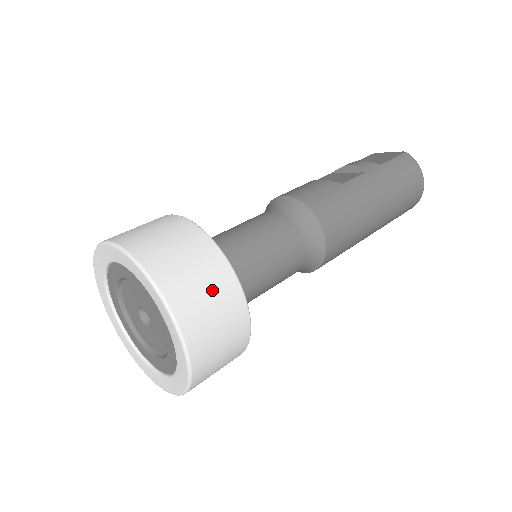
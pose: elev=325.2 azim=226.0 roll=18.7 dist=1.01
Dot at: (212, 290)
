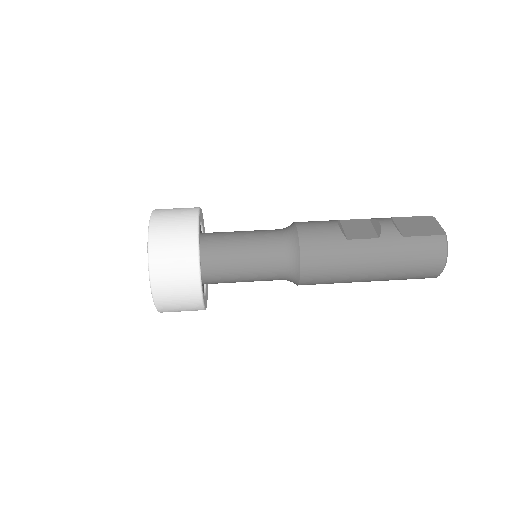
Dot at: (180, 277)
